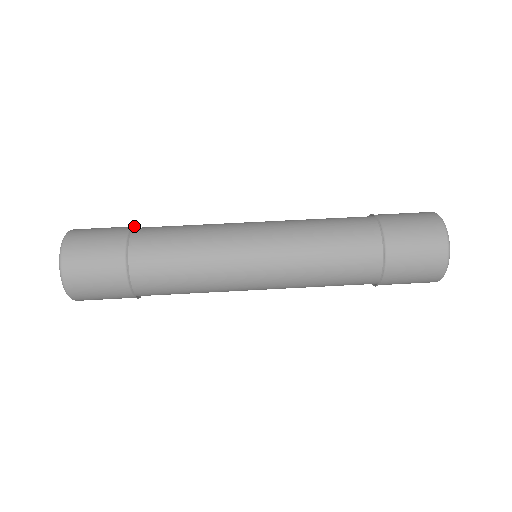
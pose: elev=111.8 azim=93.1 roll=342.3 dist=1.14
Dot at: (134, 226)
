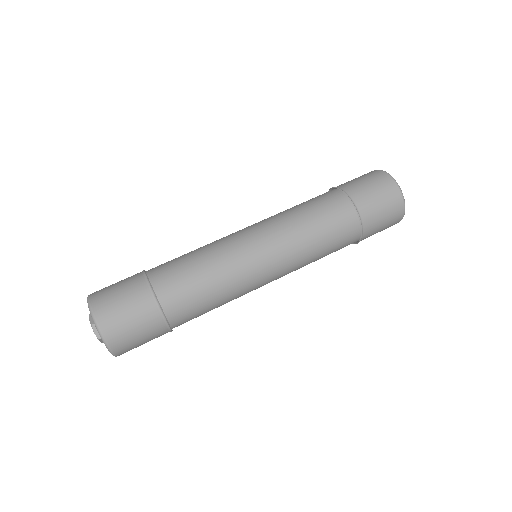
Dot at: occluded
